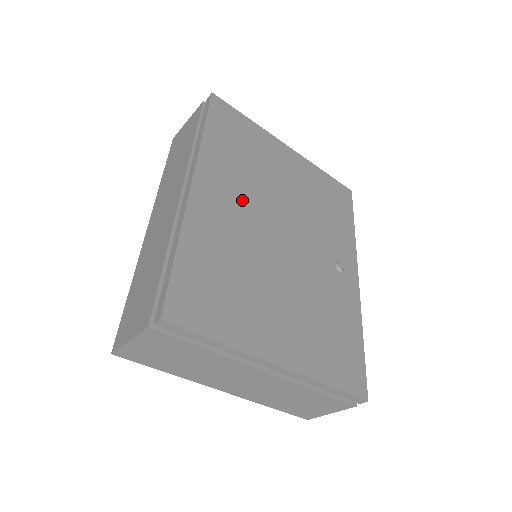
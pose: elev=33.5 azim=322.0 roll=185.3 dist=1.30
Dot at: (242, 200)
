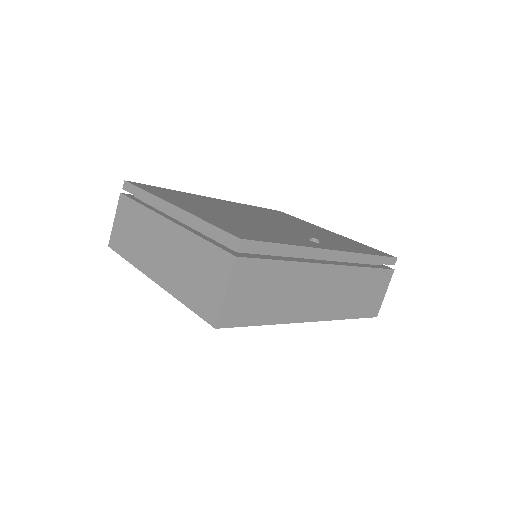
Dot at: (246, 210)
